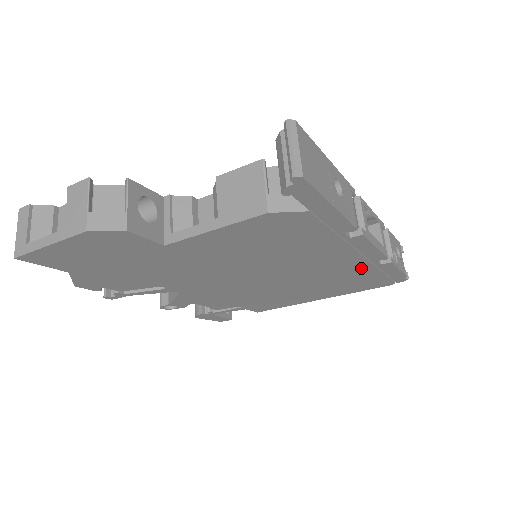
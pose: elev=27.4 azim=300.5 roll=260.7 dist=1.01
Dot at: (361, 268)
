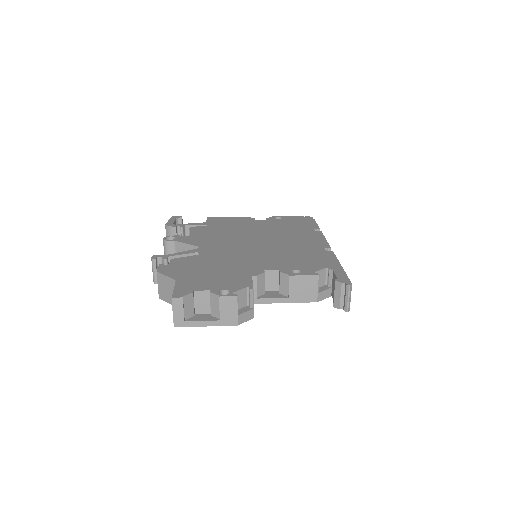
Dot at: occluded
